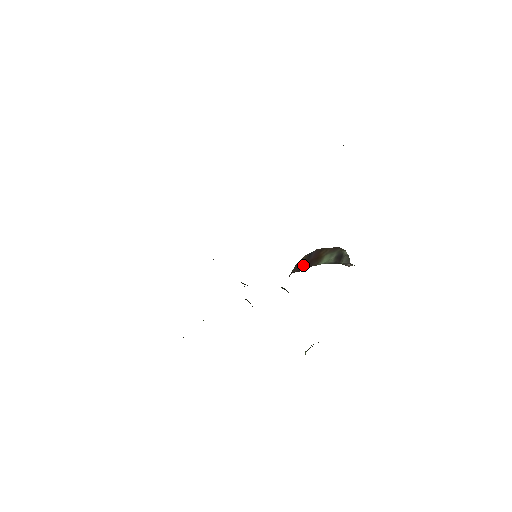
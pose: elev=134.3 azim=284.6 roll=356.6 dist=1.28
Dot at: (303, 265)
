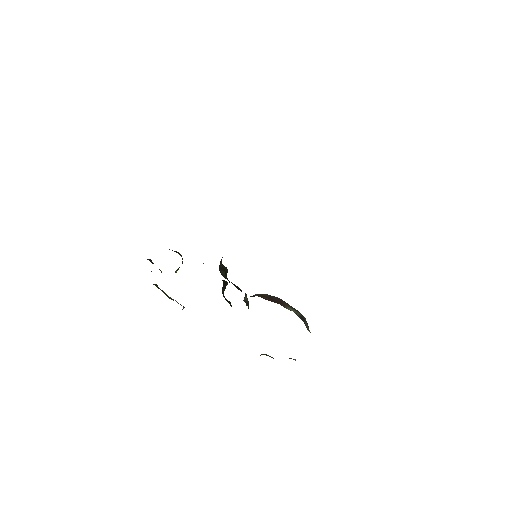
Dot at: (268, 298)
